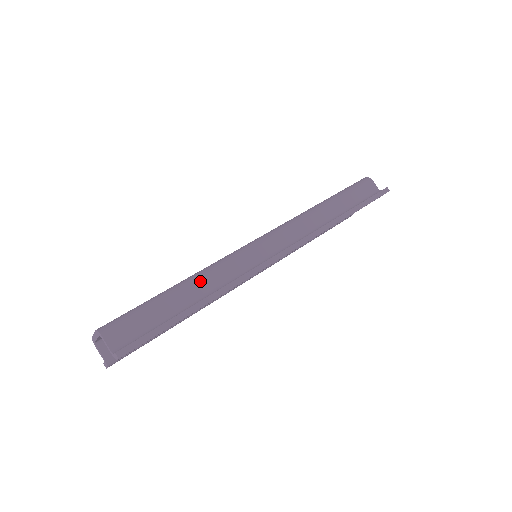
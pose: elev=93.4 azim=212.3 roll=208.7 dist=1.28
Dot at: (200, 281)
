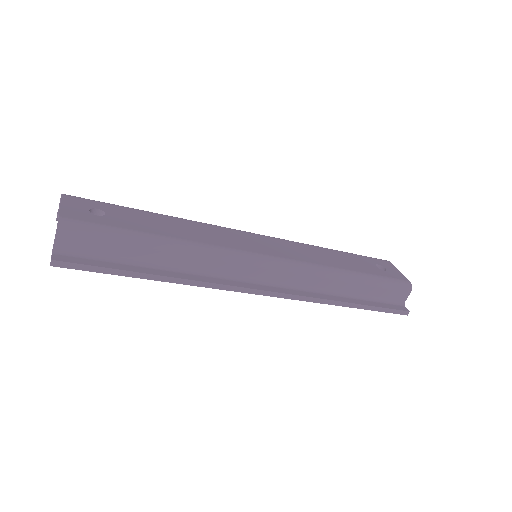
Dot at: (182, 254)
